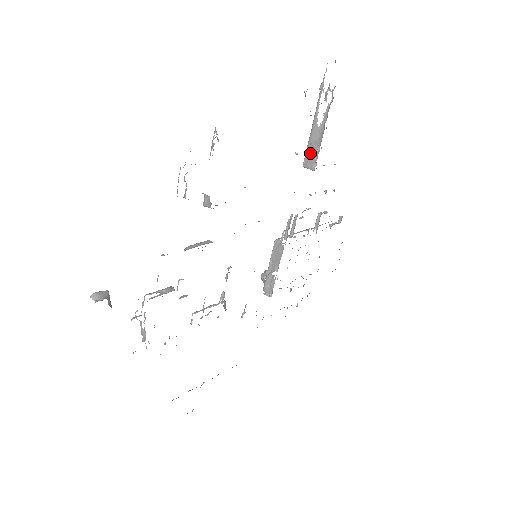
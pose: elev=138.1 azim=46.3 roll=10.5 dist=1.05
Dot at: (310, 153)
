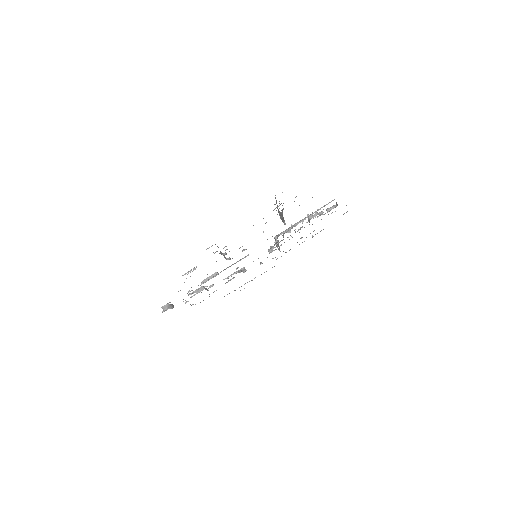
Dot at: (281, 217)
